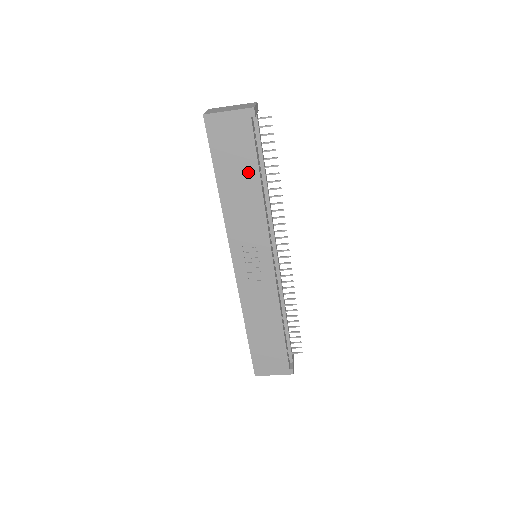
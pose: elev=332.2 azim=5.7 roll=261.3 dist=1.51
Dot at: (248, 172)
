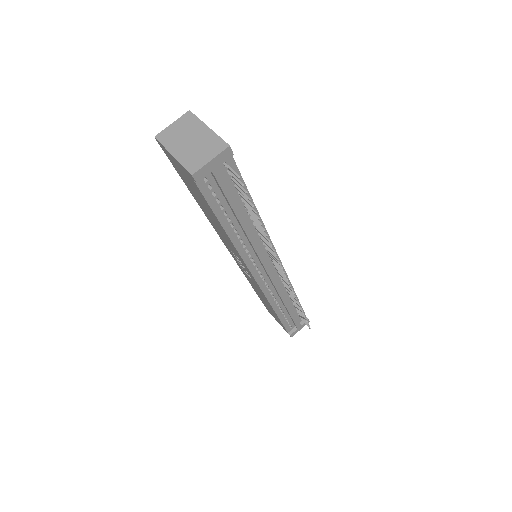
Dot at: (212, 214)
